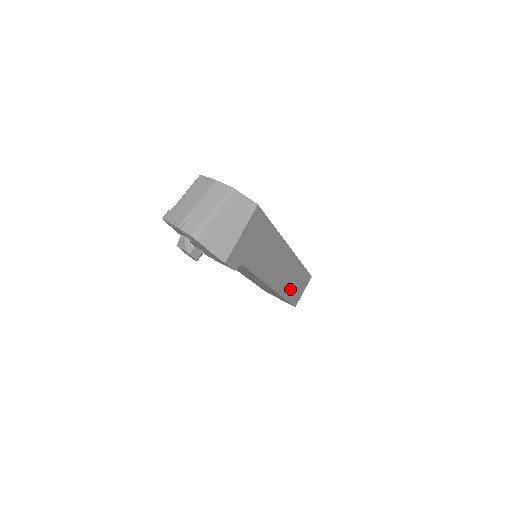
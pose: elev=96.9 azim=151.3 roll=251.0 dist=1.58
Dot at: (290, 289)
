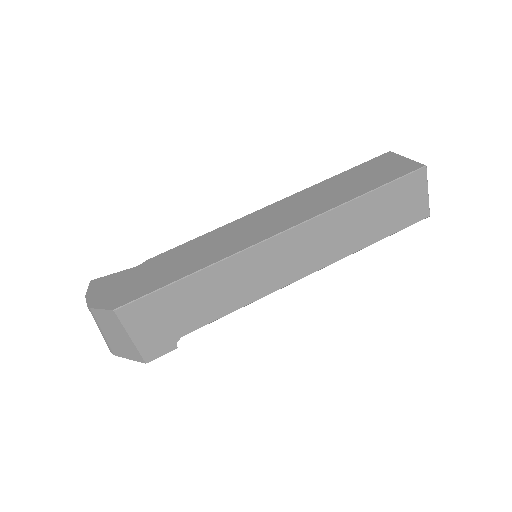
Dot at: (366, 232)
